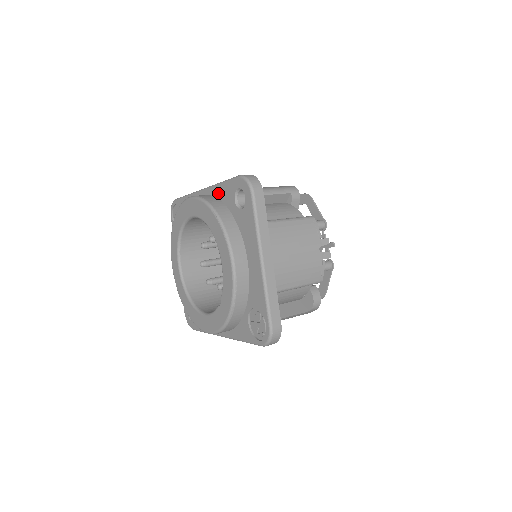
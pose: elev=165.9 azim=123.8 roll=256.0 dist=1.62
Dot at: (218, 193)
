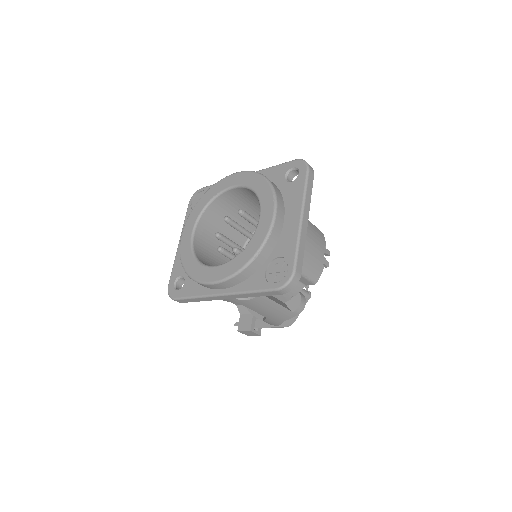
Dot at: (266, 174)
